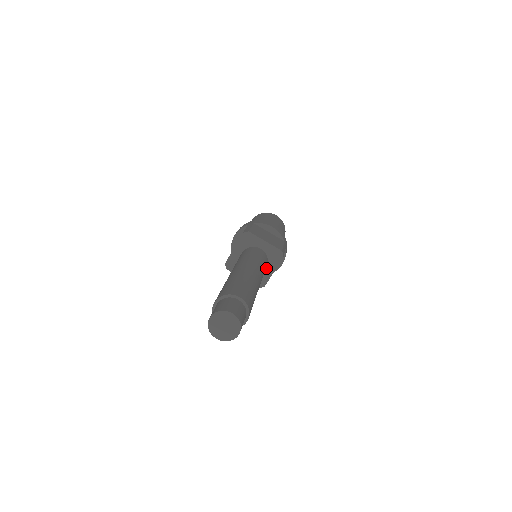
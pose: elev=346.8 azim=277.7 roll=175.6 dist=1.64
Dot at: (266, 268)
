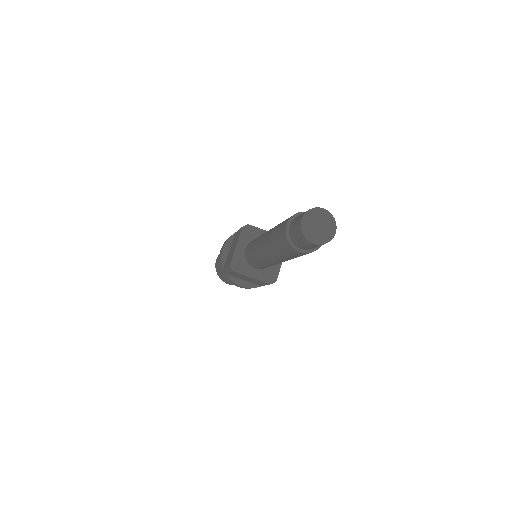
Dot at: occluded
